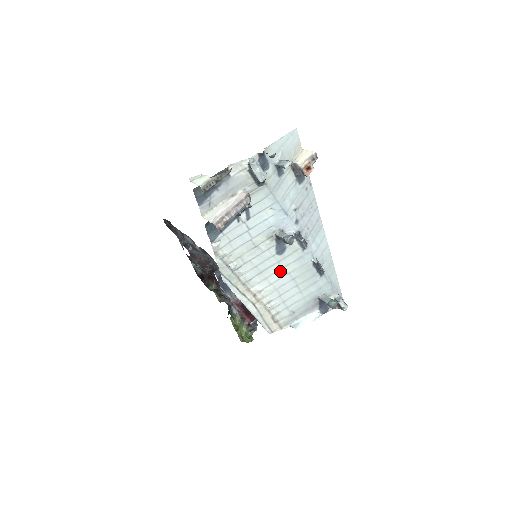
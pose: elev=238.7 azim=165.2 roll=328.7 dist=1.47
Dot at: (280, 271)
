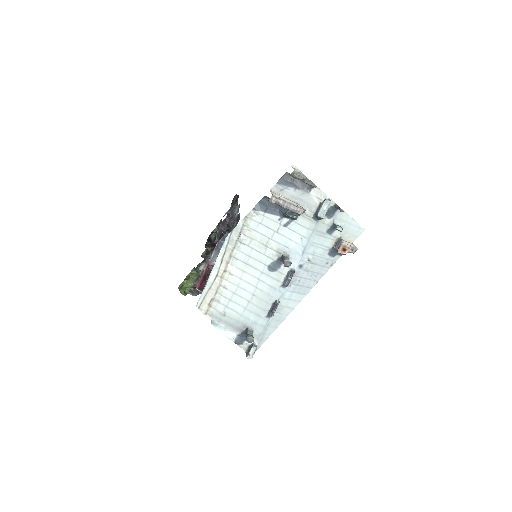
Dot at: (255, 279)
